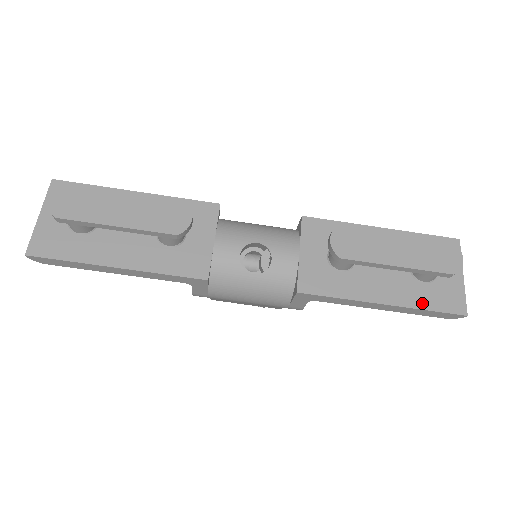
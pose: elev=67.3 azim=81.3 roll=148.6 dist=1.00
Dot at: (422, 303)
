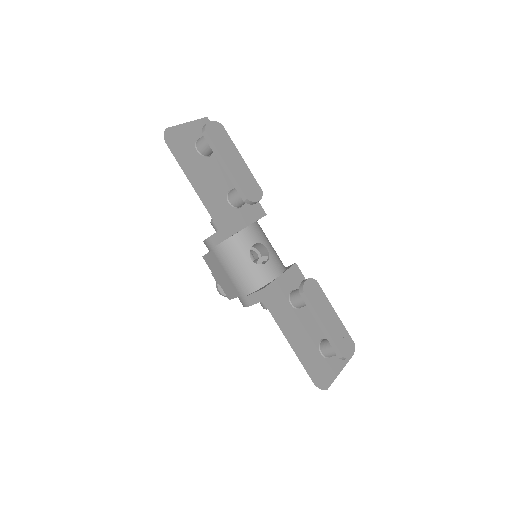
Dot at: (313, 360)
